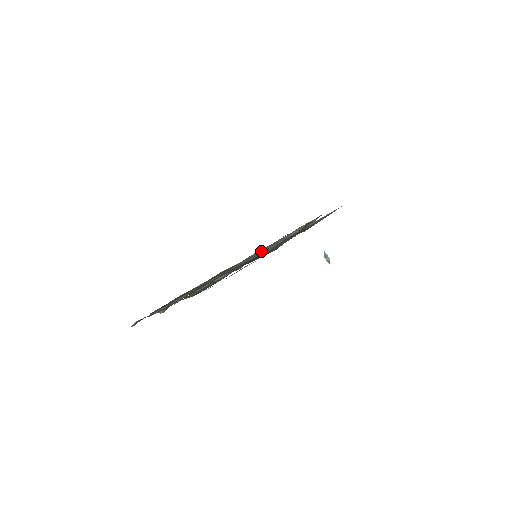
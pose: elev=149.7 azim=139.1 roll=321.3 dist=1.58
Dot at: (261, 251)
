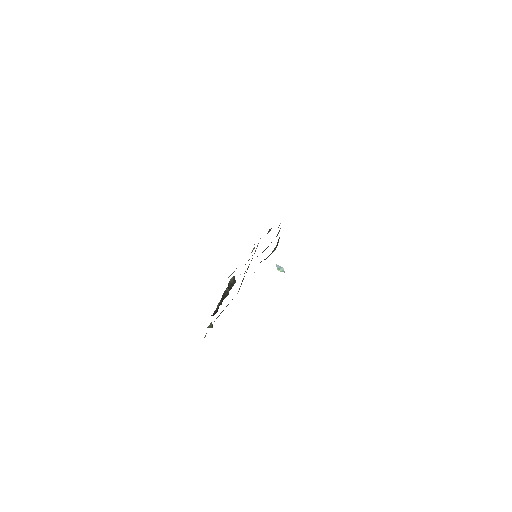
Dot at: occluded
